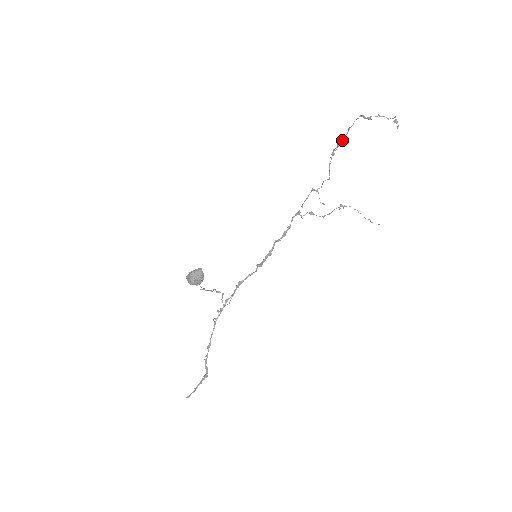
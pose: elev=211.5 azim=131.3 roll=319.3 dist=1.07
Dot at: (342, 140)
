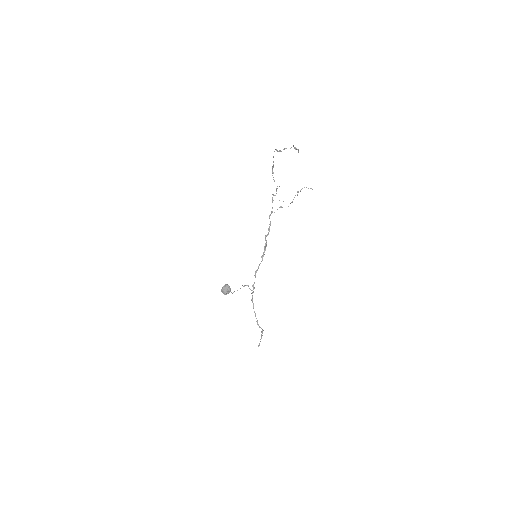
Dot at: (273, 164)
